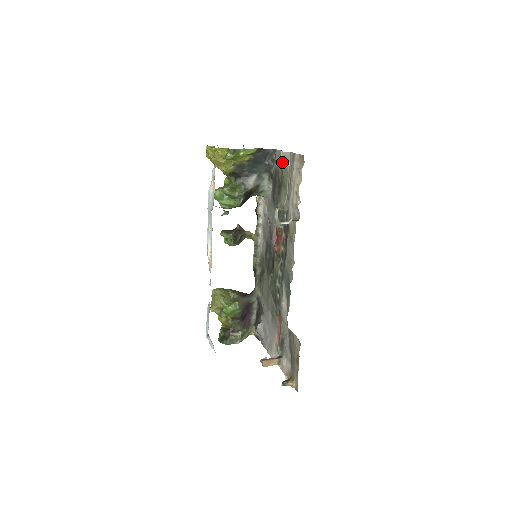
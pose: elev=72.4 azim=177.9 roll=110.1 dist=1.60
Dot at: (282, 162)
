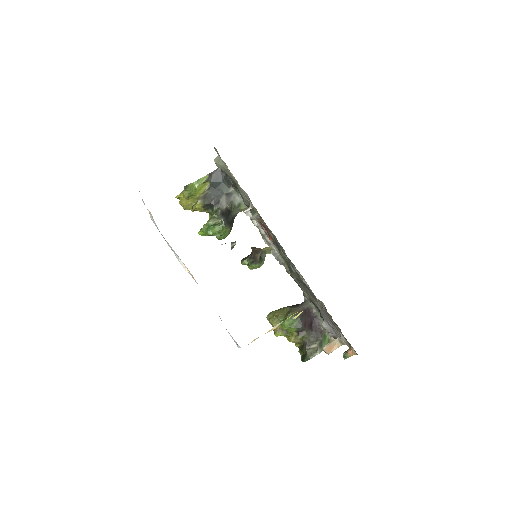
Dot at: (220, 167)
